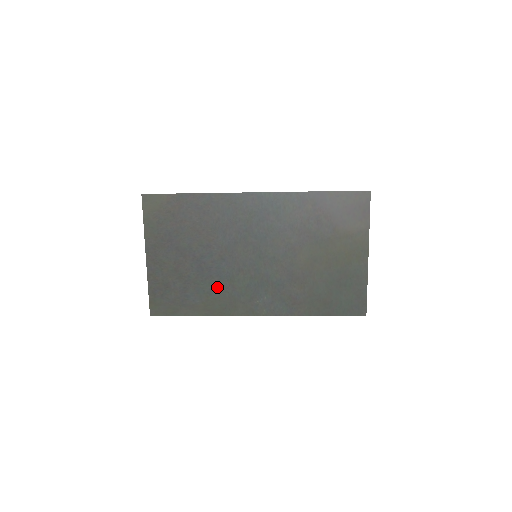
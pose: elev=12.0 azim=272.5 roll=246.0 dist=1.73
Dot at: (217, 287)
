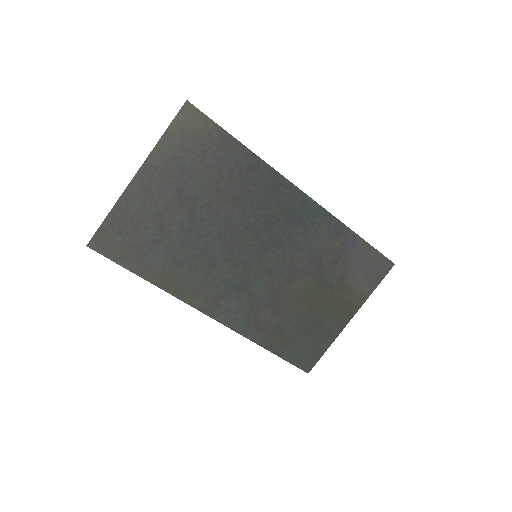
Dot at: (192, 262)
